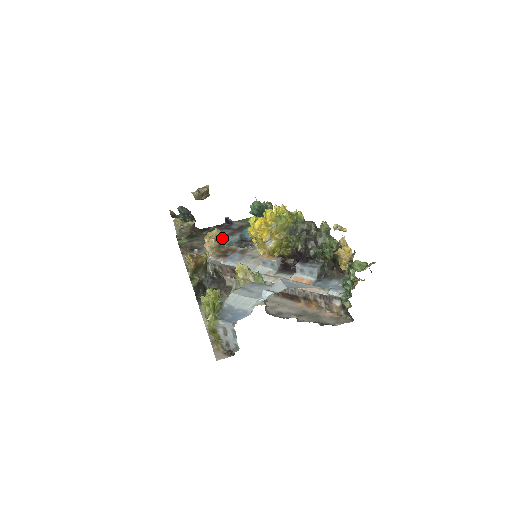
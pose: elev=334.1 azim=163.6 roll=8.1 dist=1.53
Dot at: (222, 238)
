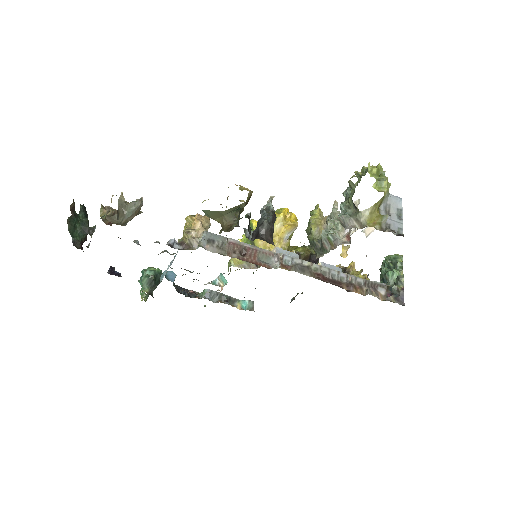
Dot at: occluded
